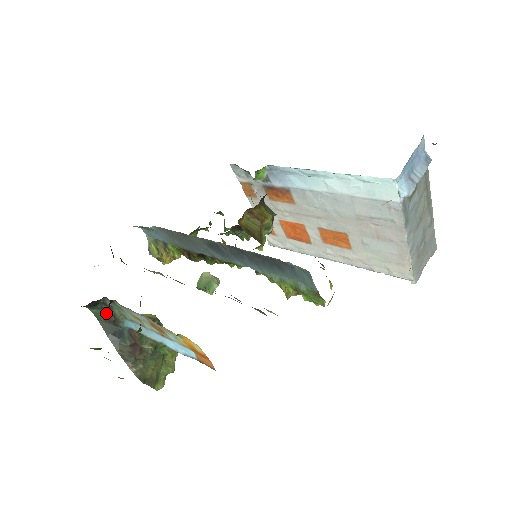
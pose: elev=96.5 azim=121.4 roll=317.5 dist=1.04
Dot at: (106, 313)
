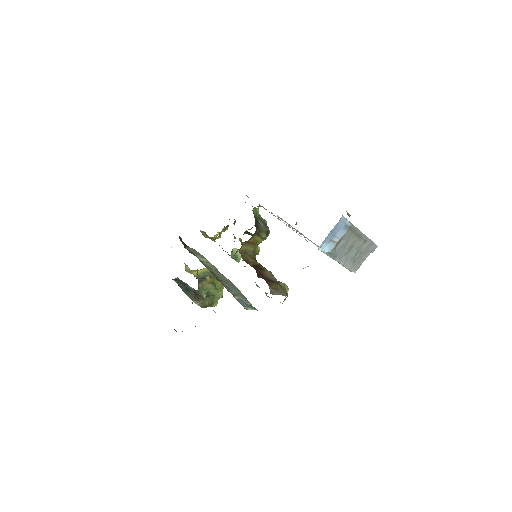
Dot at: (179, 281)
